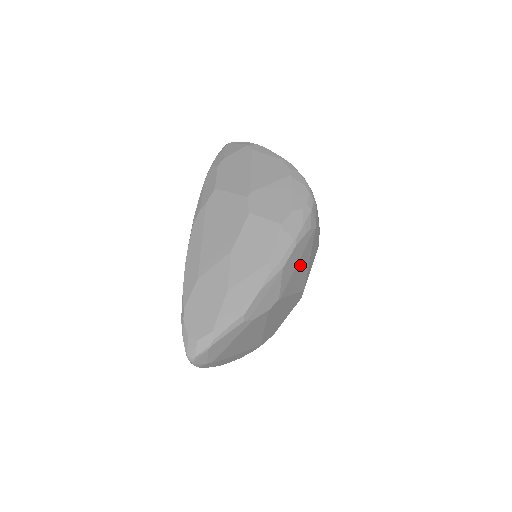
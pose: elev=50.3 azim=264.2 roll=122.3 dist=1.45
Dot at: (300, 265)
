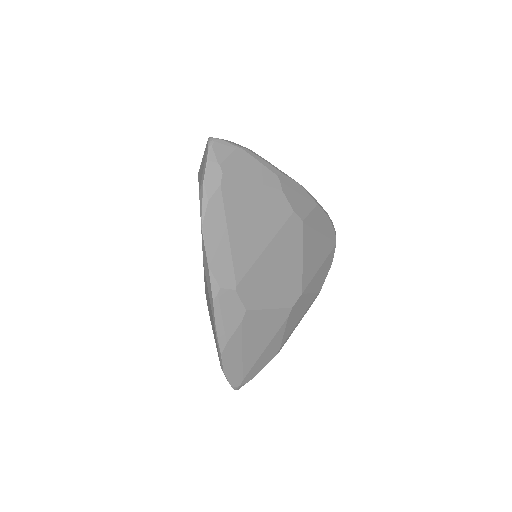
Dot at: (319, 244)
